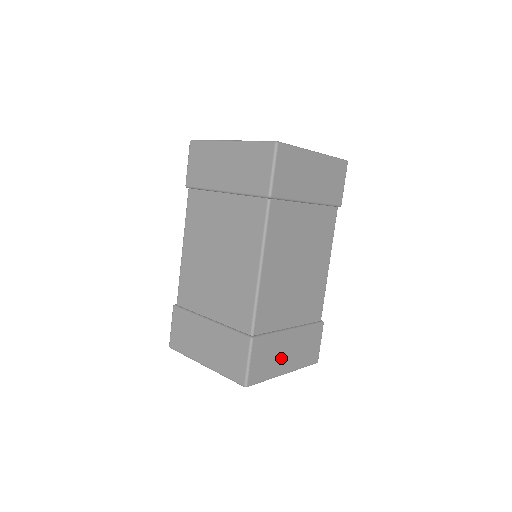
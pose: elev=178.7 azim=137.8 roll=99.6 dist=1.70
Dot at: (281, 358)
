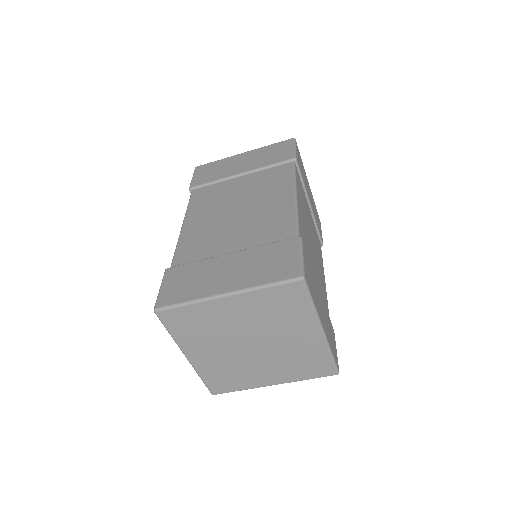
Dot at: (318, 303)
